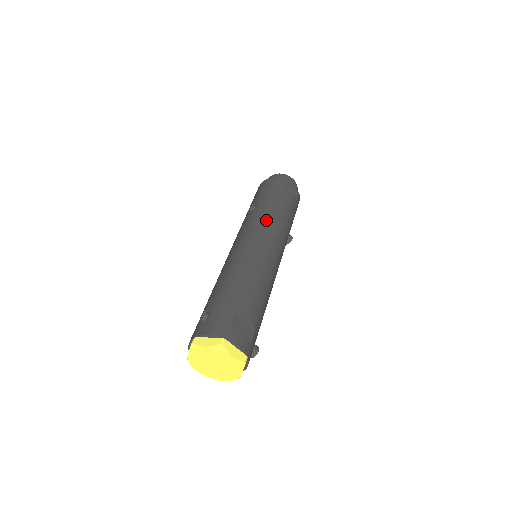
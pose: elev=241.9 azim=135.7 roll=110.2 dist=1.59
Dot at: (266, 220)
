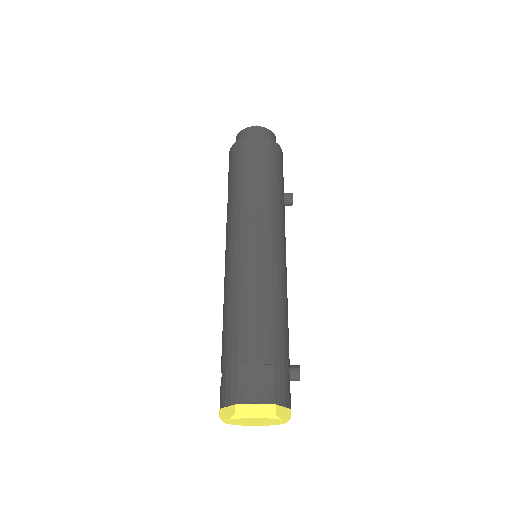
Dot at: (238, 215)
